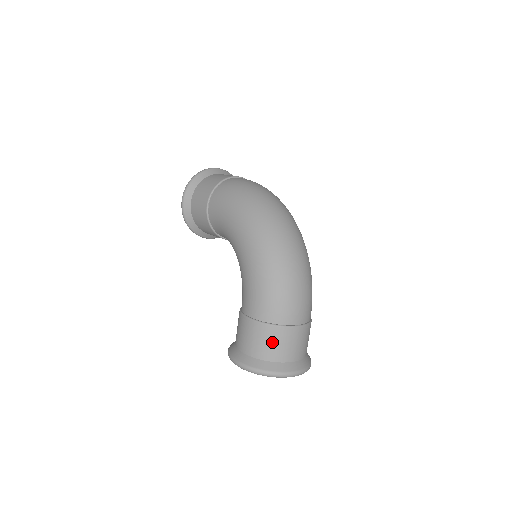
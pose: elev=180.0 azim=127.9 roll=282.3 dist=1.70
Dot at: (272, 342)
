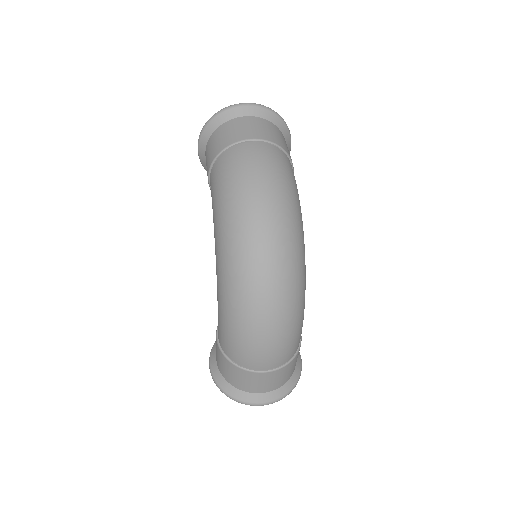
Dot at: (234, 375)
